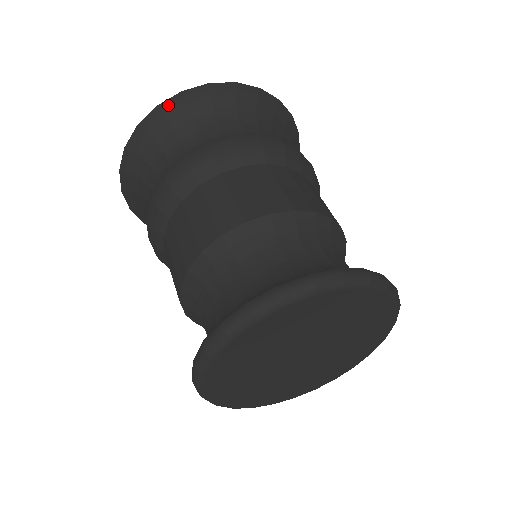
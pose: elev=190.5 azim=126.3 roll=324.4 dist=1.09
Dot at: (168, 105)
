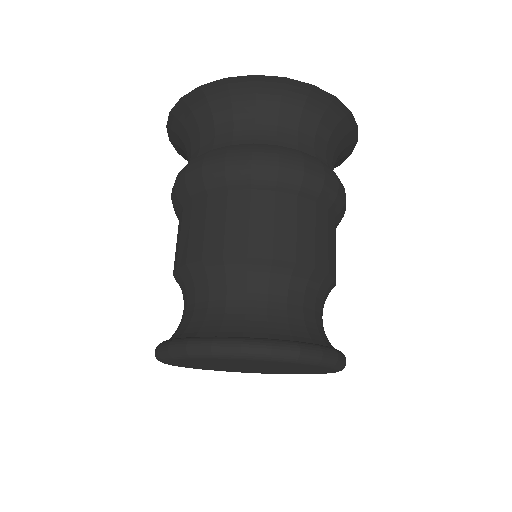
Dot at: (190, 97)
